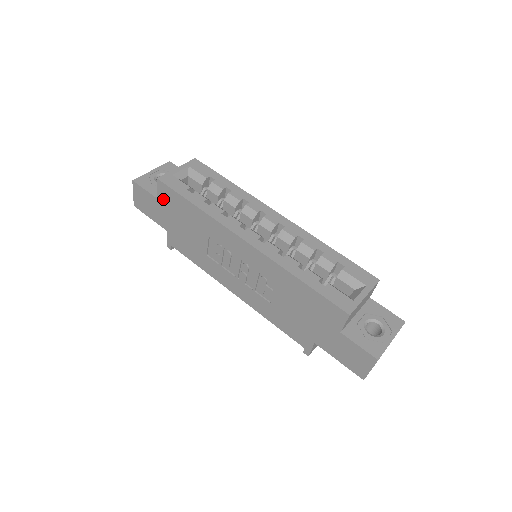
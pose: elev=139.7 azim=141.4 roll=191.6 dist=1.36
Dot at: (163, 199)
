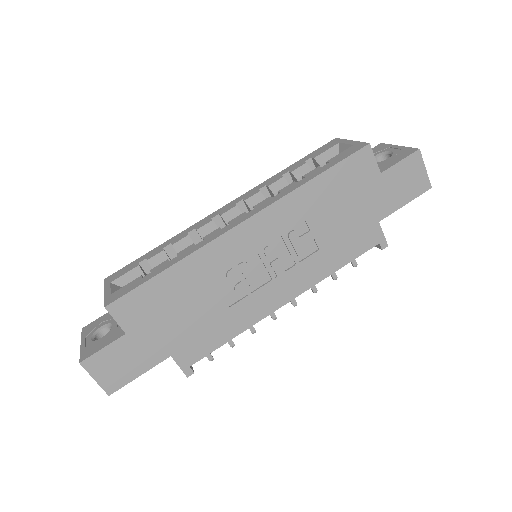
Dot at: (132, 322)
